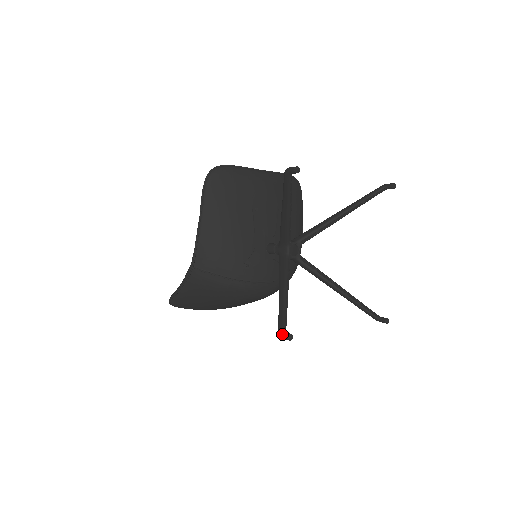
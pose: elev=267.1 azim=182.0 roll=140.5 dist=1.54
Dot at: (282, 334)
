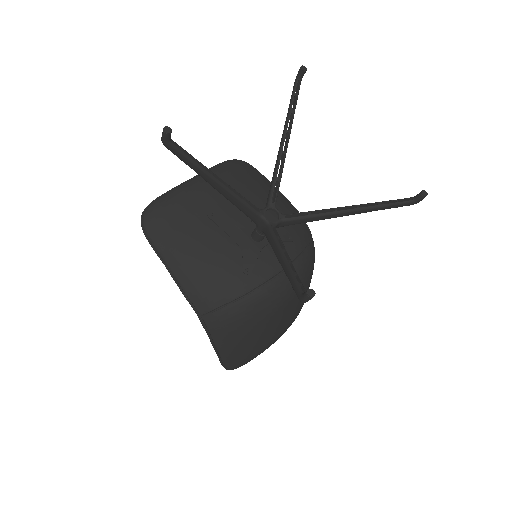
Dot at: (301, 298)
